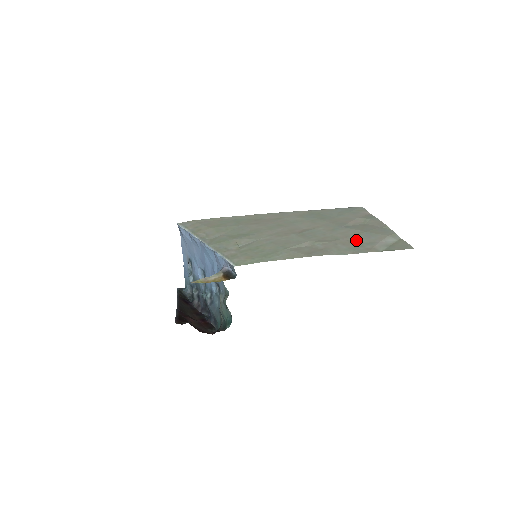
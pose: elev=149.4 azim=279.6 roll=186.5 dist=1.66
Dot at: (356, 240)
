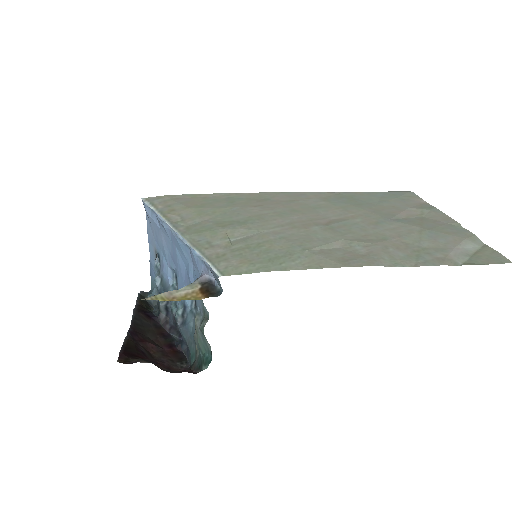
Dot at: (416, 242)
